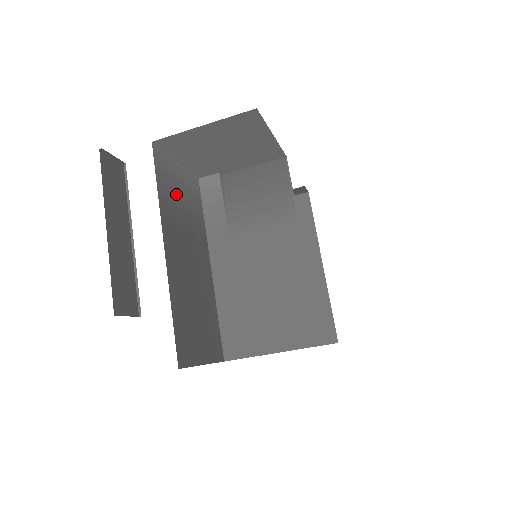
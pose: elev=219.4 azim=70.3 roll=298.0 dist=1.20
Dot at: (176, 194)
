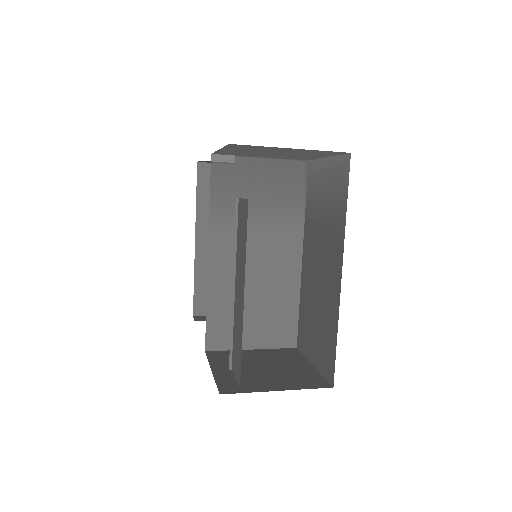
Dot at: occluded
